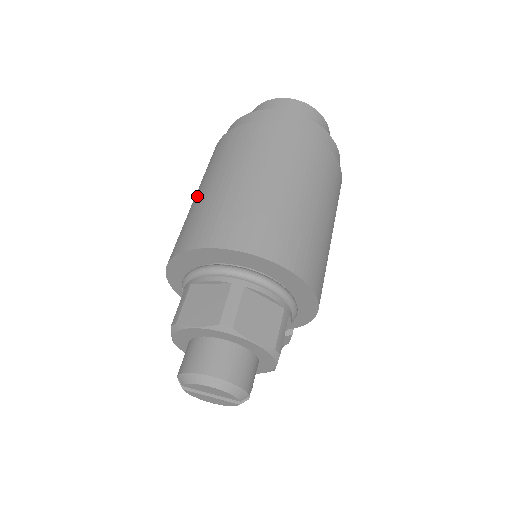
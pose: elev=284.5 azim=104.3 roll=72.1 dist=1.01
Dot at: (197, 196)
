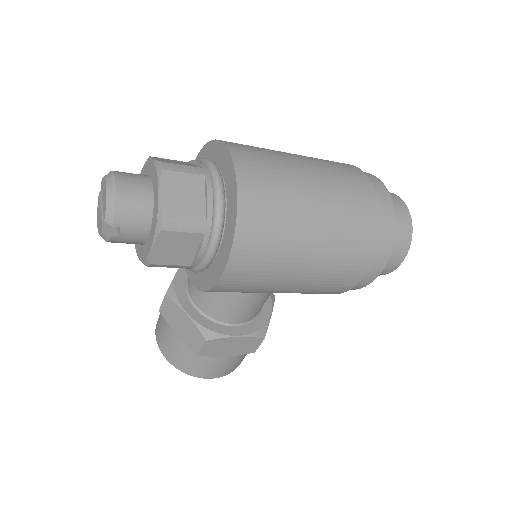
Dot at: occluded
